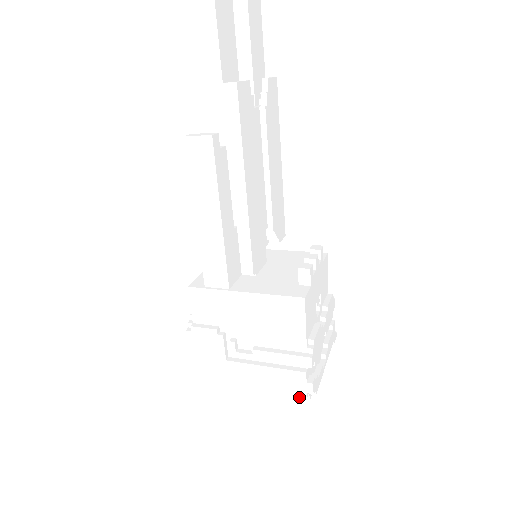
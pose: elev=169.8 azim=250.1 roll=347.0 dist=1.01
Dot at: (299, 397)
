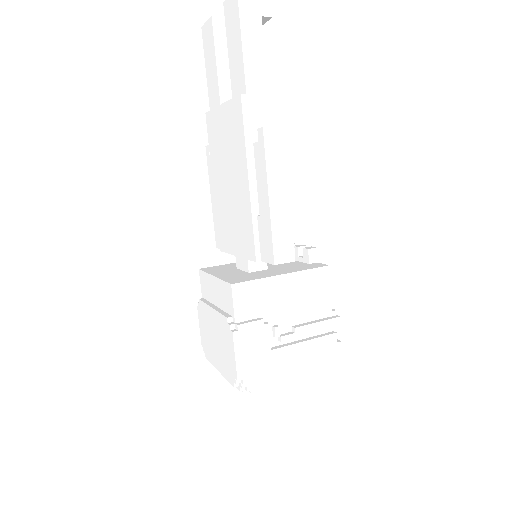
Dot at: (328, 363)
